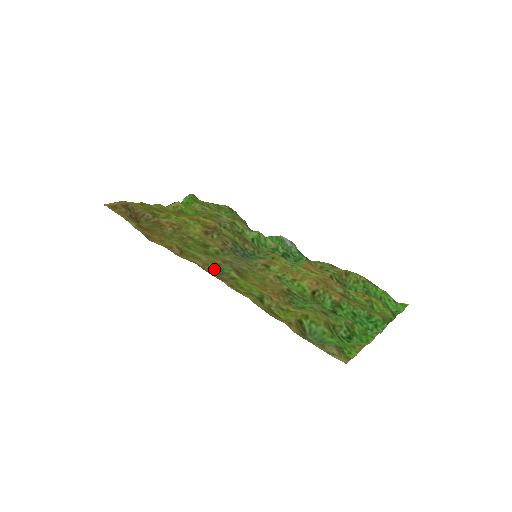
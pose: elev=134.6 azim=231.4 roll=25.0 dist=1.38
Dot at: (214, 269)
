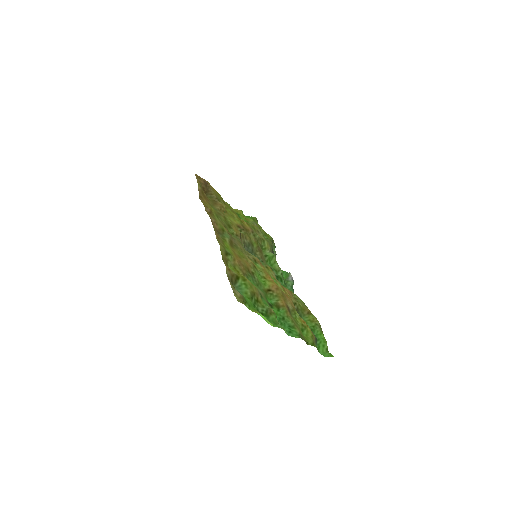
Dot at: (218, 229)
